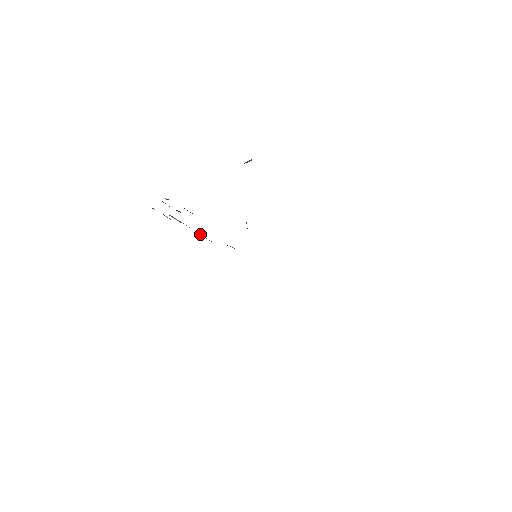
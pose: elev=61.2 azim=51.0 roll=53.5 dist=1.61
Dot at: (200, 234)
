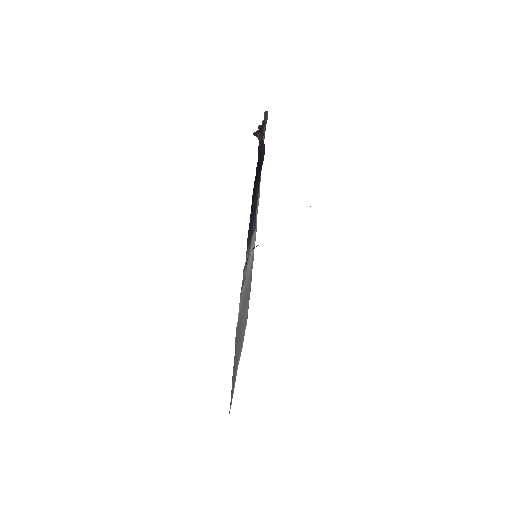
Dot at: occluded
